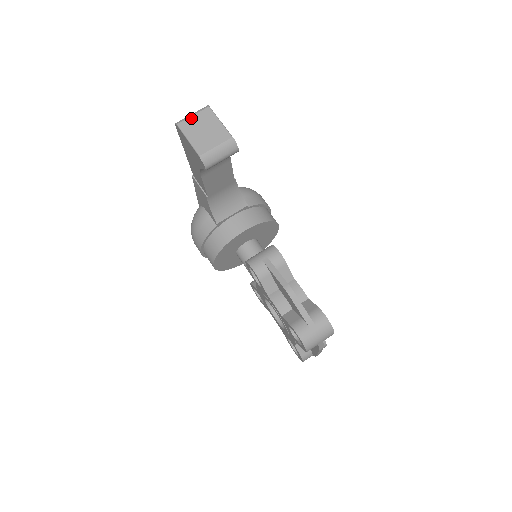
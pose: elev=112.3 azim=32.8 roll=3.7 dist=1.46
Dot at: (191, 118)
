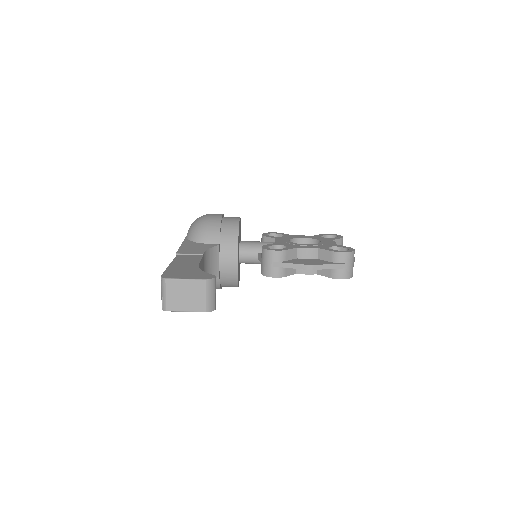
Dot at: (167, 298)
